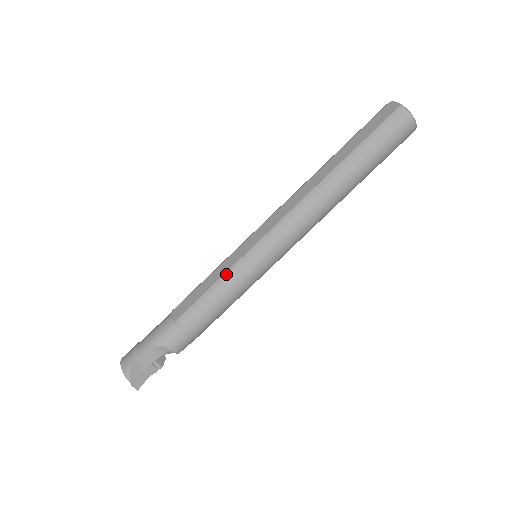
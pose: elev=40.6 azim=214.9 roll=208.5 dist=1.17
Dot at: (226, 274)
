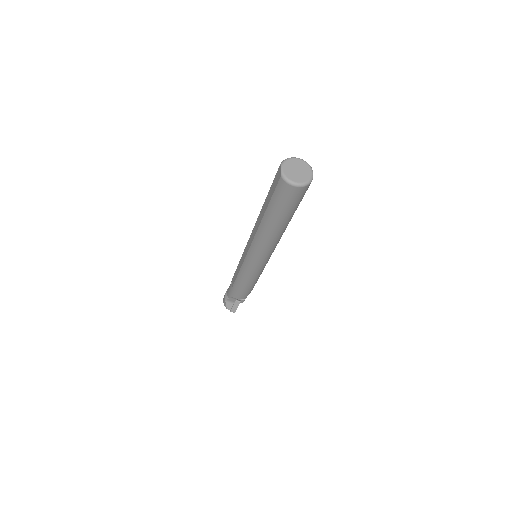
Dot at: (240, 270)
